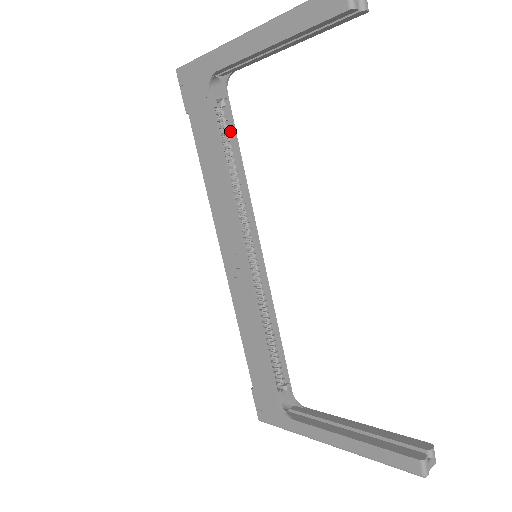
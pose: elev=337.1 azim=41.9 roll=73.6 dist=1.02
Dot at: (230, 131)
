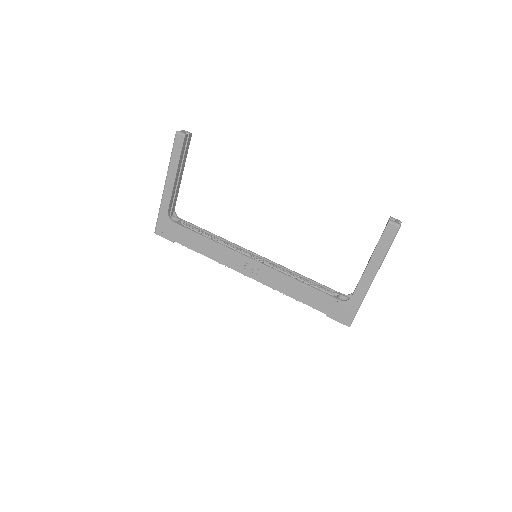
Dot at: (195, 228)
